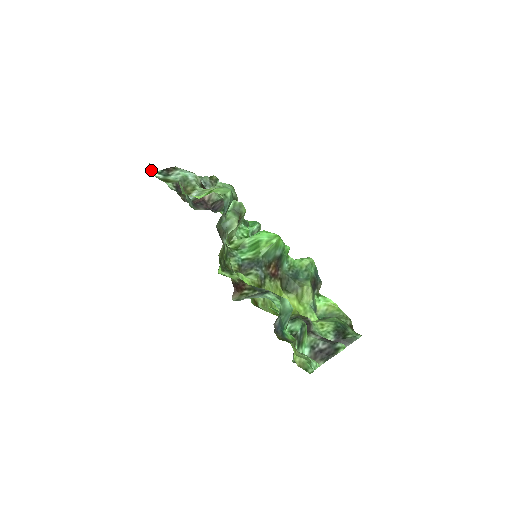
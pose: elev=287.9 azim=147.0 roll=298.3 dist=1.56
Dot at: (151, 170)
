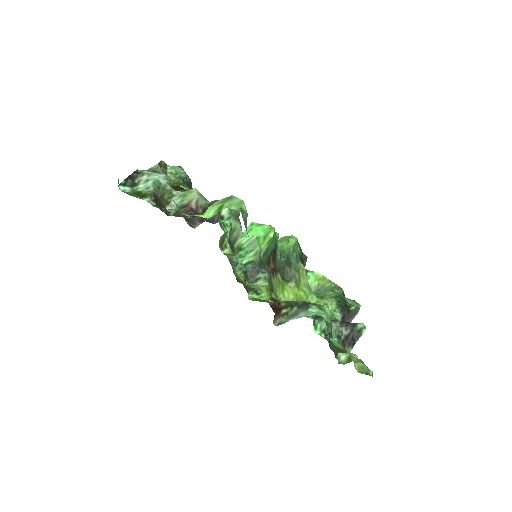
Dot at: occluded
